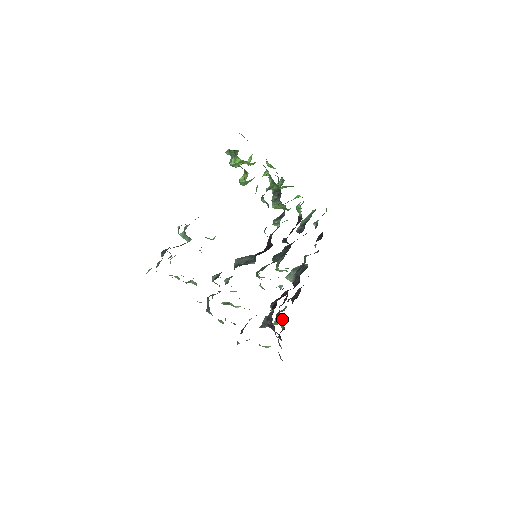
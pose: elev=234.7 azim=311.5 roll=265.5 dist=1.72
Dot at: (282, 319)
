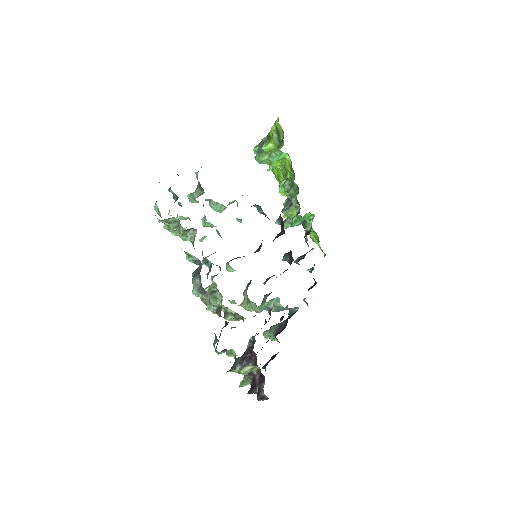
Dot at: occluded
